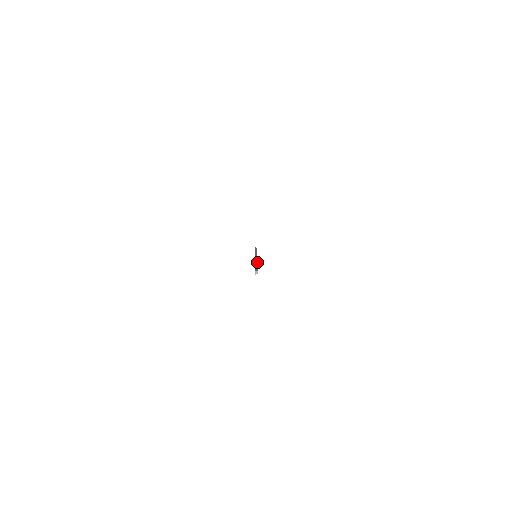
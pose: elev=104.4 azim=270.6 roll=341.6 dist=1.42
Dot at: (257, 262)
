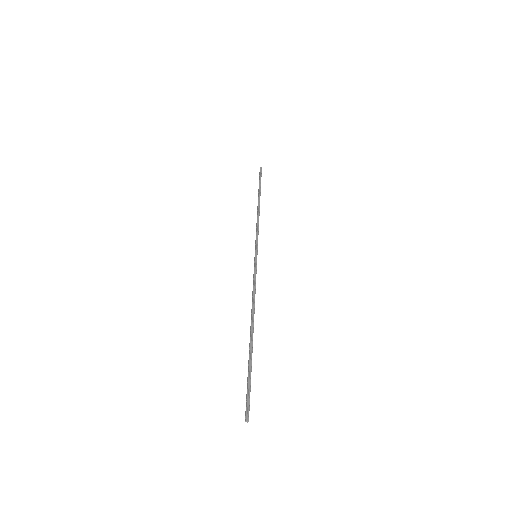
Dot at: occluded
